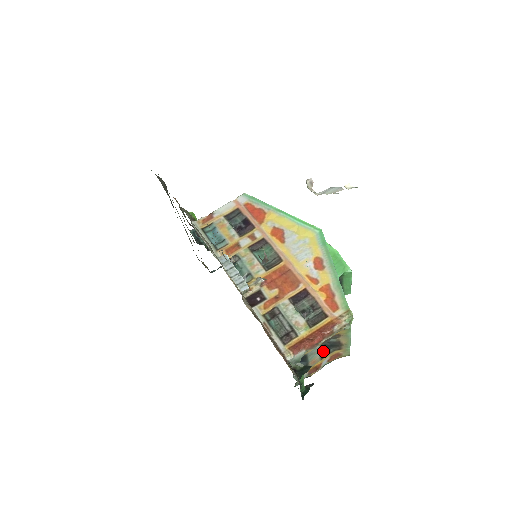
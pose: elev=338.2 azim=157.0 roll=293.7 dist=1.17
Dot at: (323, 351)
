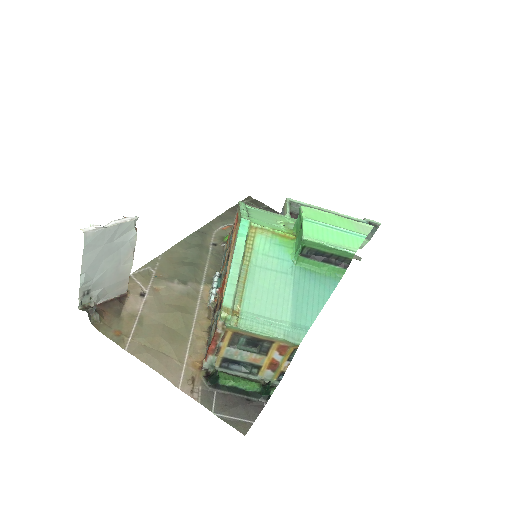
Dot at: (258, 347)
